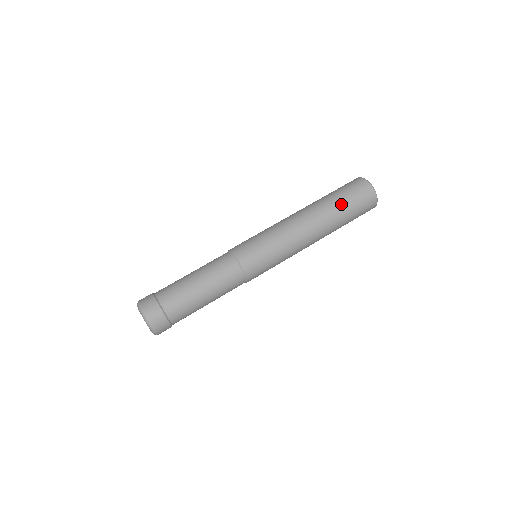
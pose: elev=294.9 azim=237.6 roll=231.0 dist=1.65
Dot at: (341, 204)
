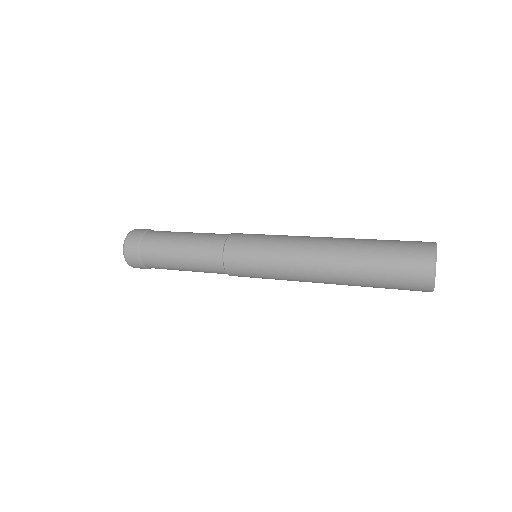
Dot at: (378, 240)
